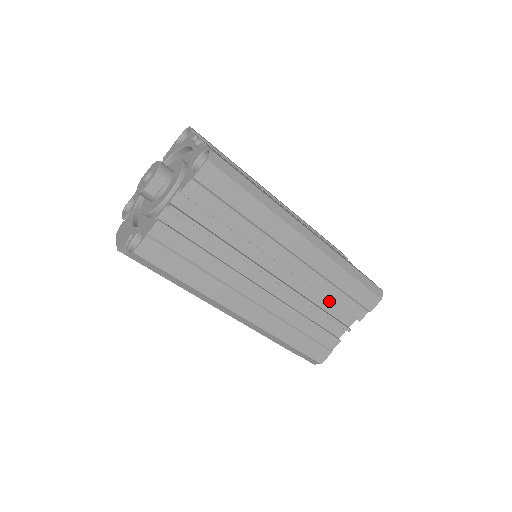
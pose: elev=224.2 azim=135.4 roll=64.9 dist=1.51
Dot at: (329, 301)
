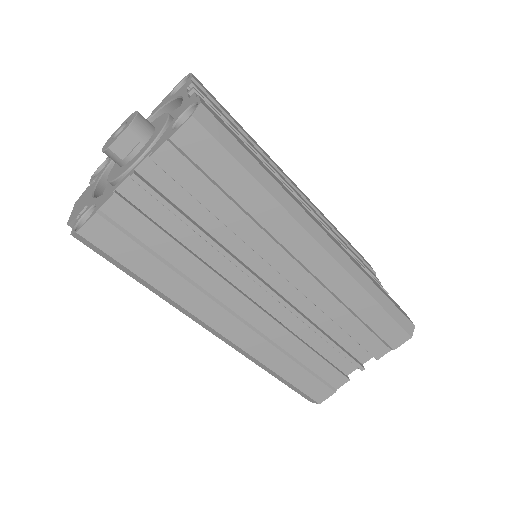
Dot at: (341, 329)
